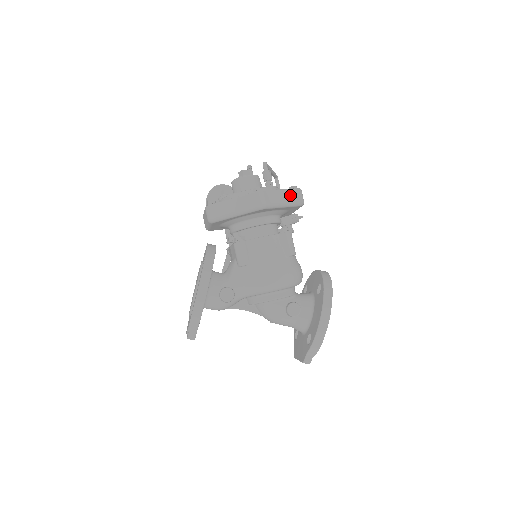
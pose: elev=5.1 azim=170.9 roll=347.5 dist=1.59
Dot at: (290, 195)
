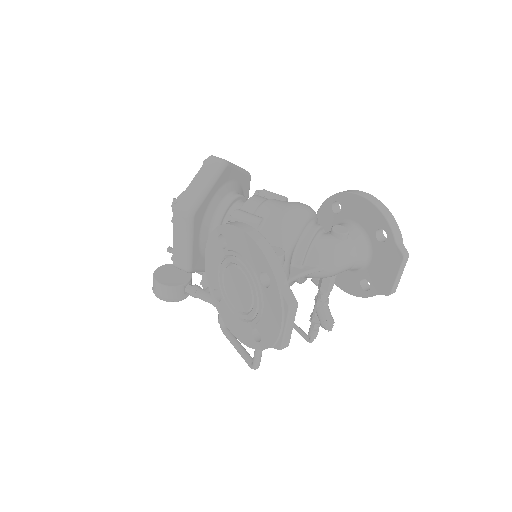
Dot at: occluded
